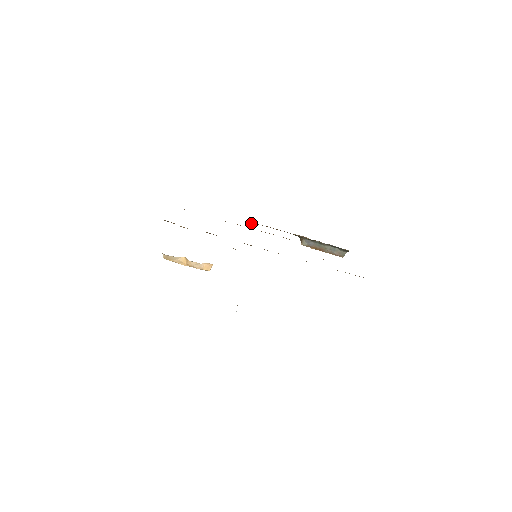
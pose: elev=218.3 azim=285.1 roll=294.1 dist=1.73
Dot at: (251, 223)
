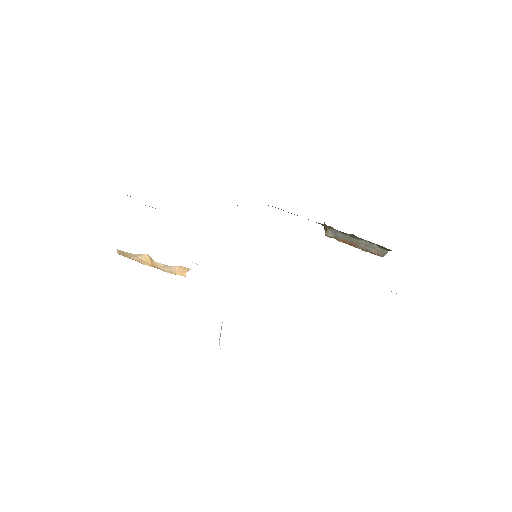
Dot at: occluded
